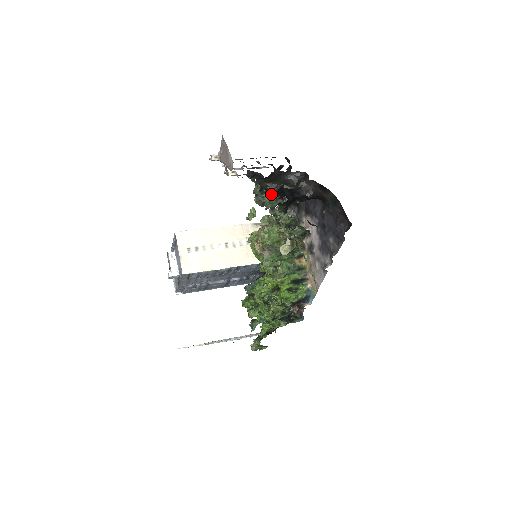
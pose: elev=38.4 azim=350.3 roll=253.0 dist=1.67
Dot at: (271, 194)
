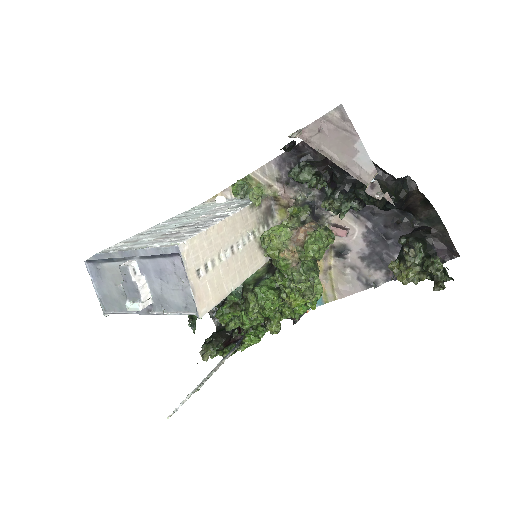
Dot at: (353, 198)
